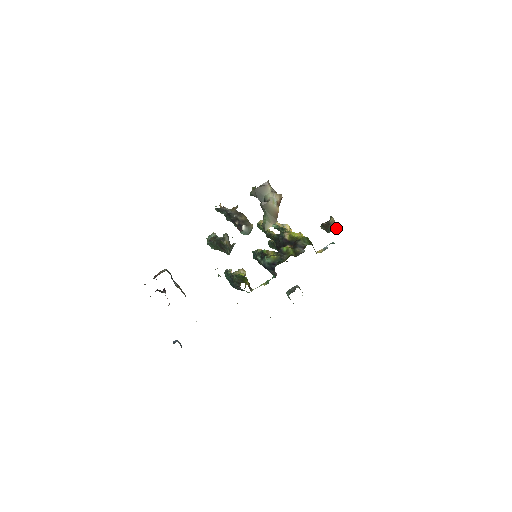
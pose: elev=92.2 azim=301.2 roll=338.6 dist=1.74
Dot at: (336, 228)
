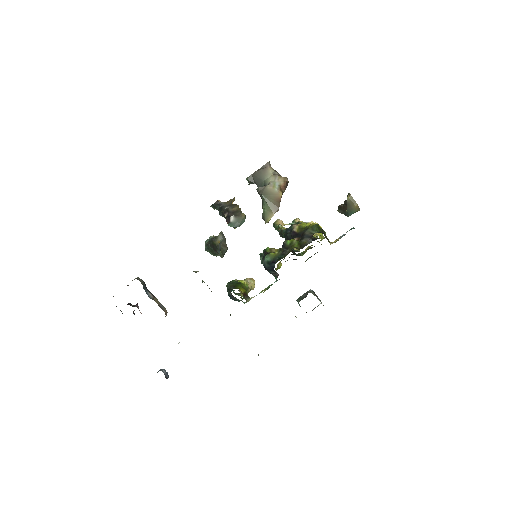
Dot at: (357, 209)
